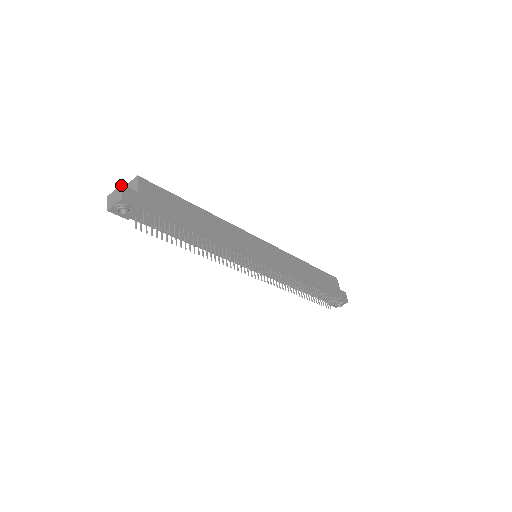
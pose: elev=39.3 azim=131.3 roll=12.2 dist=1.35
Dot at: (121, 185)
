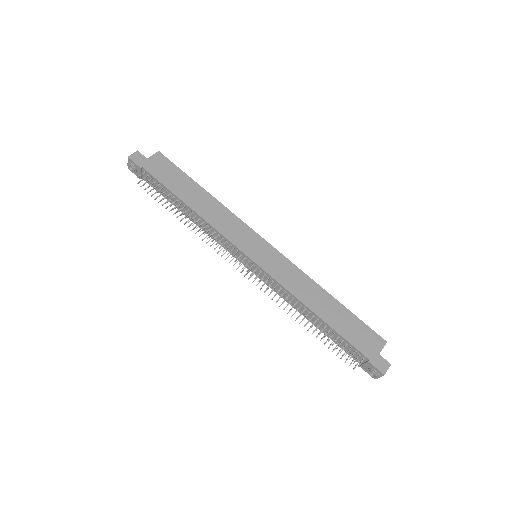
Dot at: (137, 151)
